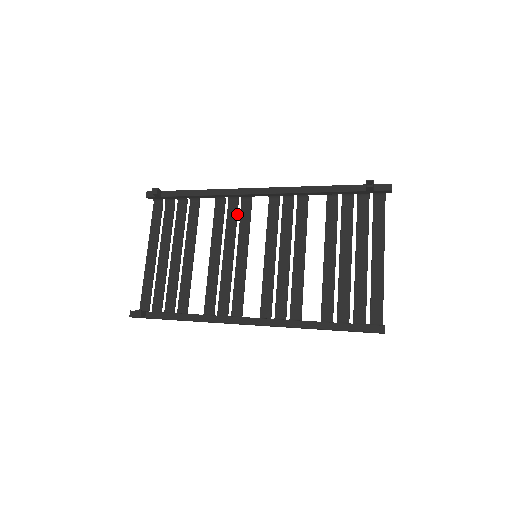
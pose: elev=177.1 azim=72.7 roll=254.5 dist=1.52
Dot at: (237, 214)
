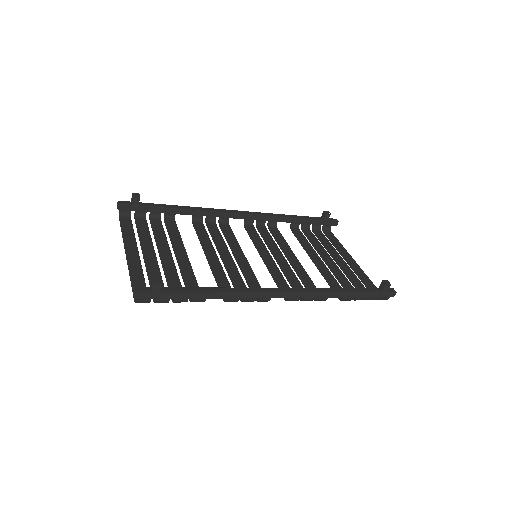
Dot at: (219, 232)
